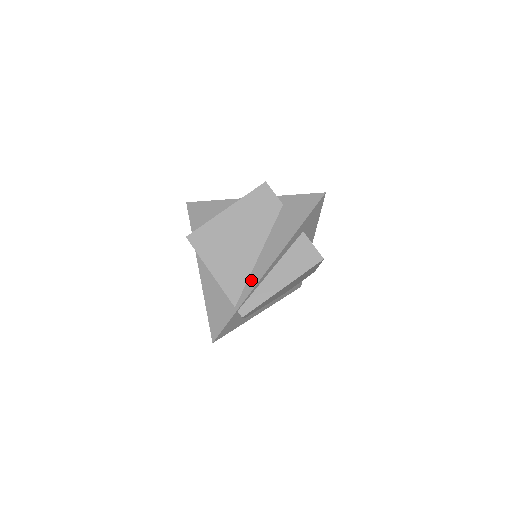
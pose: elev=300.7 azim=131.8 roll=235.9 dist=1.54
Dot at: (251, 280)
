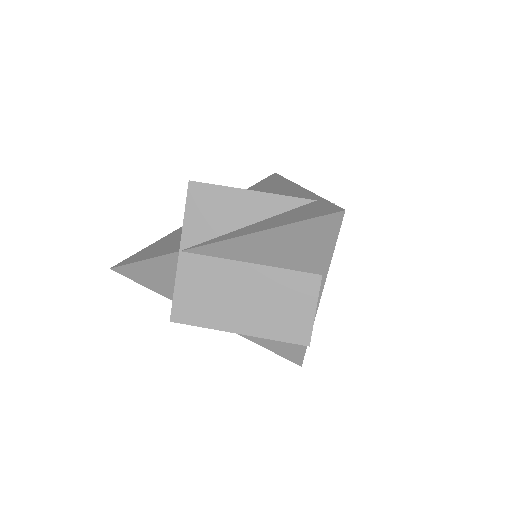
Dot at: (298, 195)
